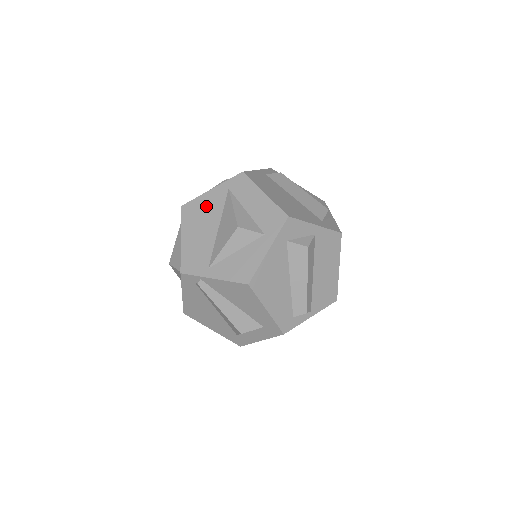
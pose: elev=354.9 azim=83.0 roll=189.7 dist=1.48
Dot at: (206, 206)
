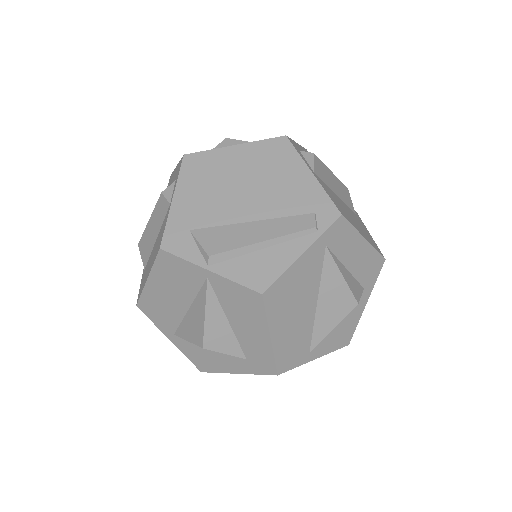
Dot at: (299, 281)
